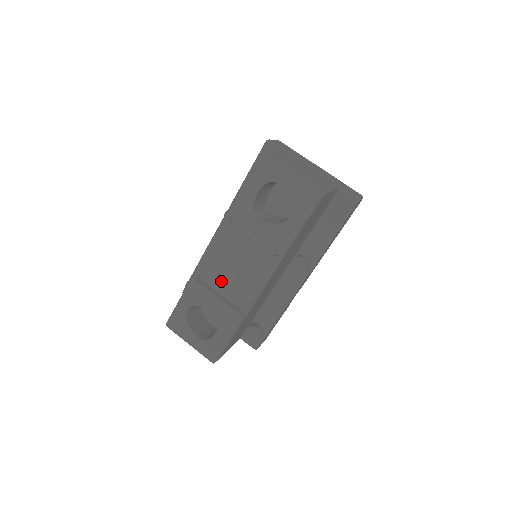
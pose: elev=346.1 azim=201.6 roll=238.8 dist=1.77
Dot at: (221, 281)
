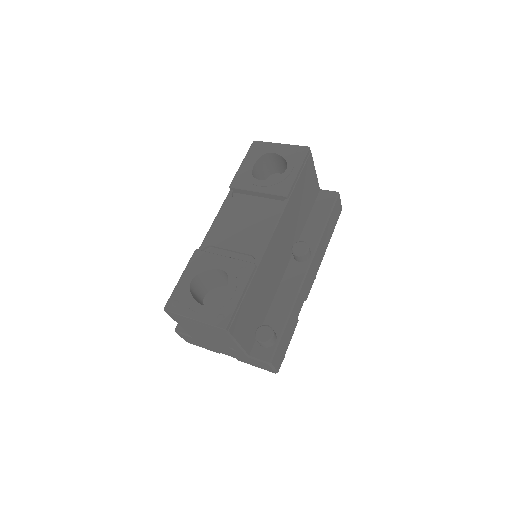
Dot at: (227, 245)
